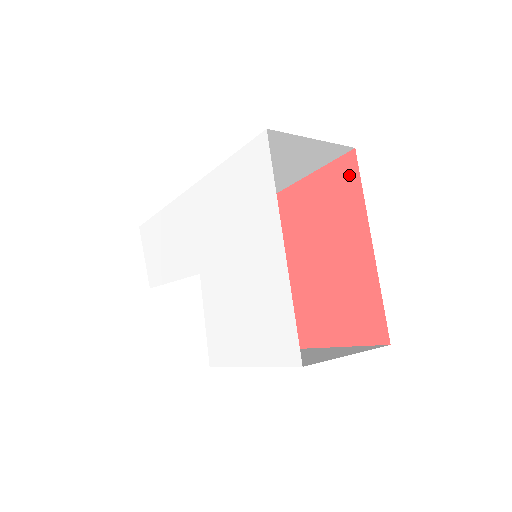
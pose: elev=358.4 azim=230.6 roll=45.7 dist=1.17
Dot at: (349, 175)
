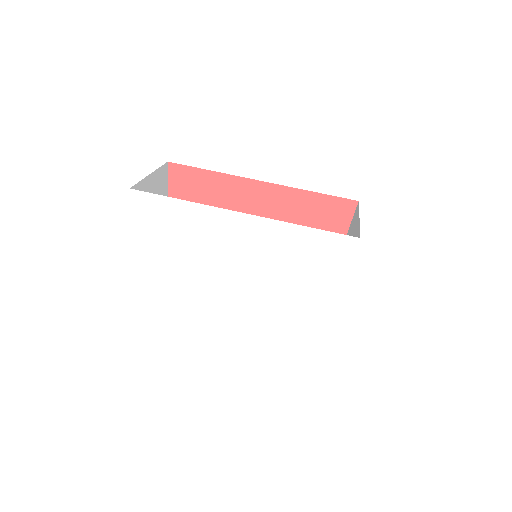
Dot at: (343, 215)
